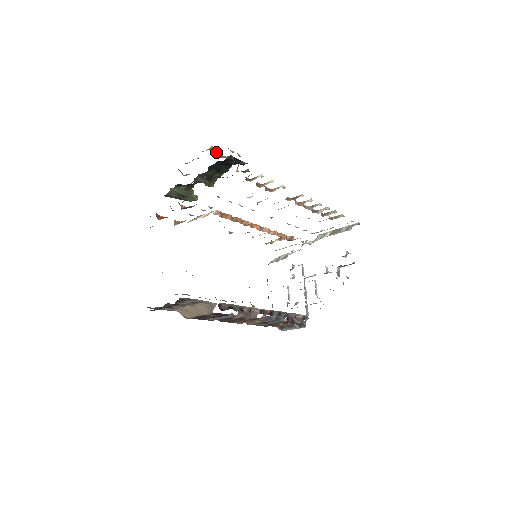
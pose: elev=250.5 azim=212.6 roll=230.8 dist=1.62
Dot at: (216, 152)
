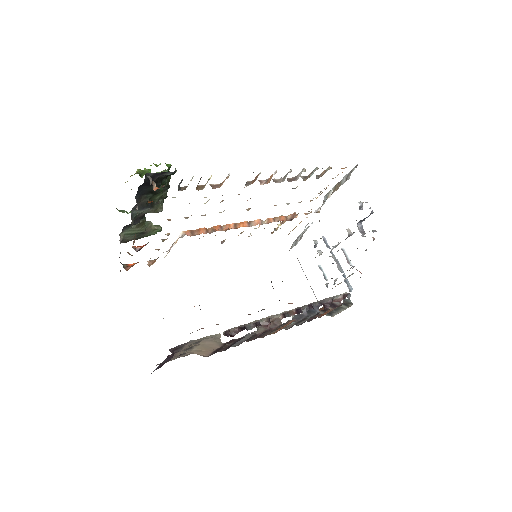
Dot at: (143, 174)
